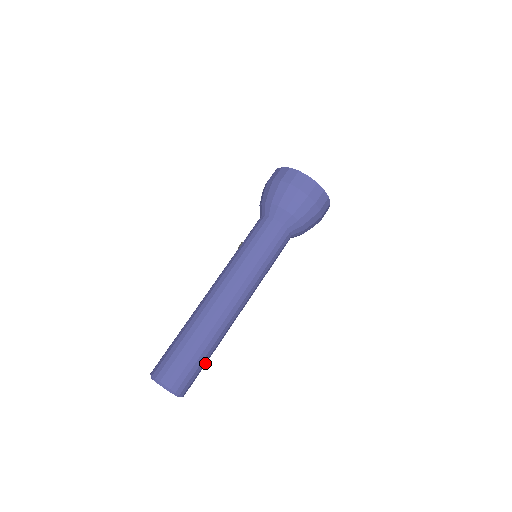
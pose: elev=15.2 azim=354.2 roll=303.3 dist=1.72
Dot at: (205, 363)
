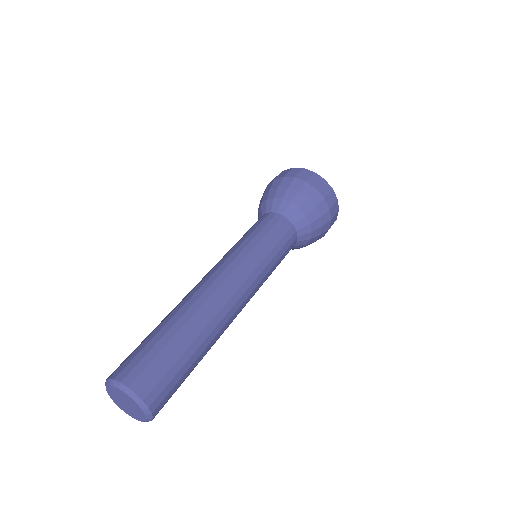
Dot at: (183, 360)
